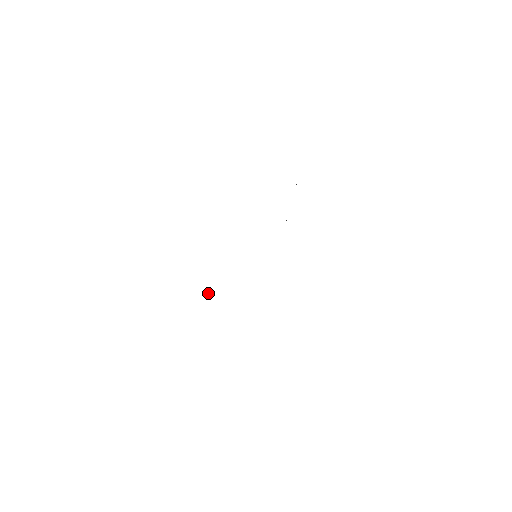
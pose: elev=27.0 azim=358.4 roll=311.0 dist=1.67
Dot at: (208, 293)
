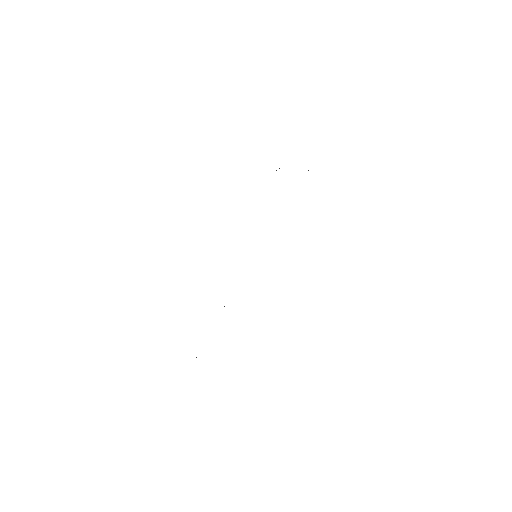
Dot at: occluded
